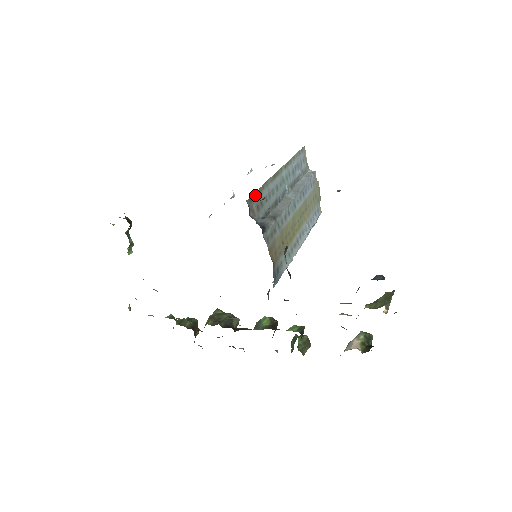
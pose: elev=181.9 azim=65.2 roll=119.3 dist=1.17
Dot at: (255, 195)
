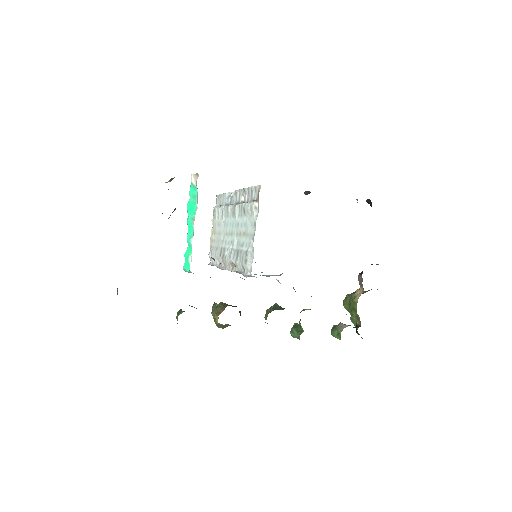
Dot at: occluded
